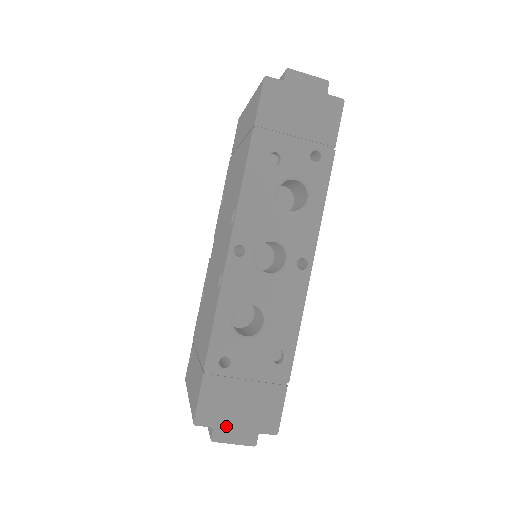
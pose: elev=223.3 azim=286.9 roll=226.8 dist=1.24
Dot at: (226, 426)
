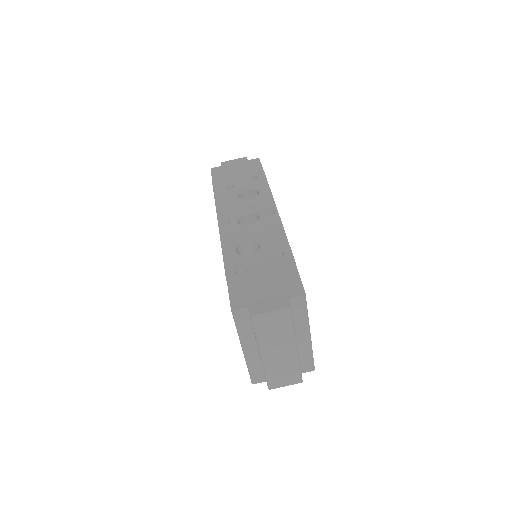
Dot at: (259, 303)
